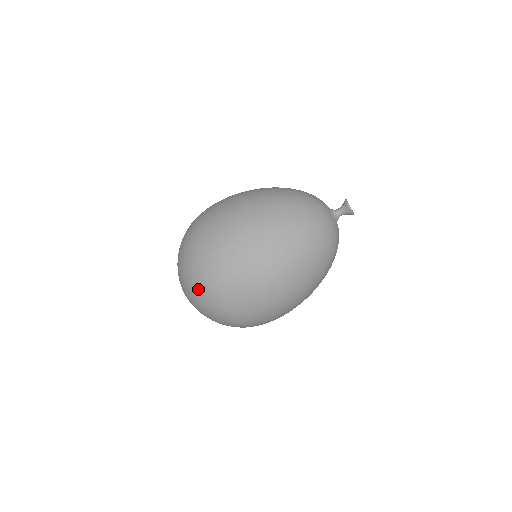
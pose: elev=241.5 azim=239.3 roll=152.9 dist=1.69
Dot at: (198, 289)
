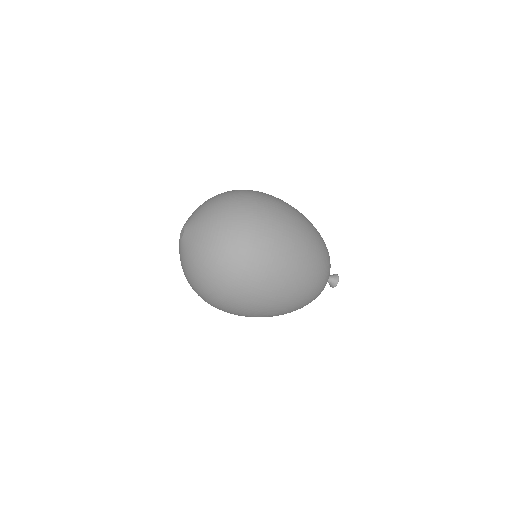
Dot at: (200, 296)
